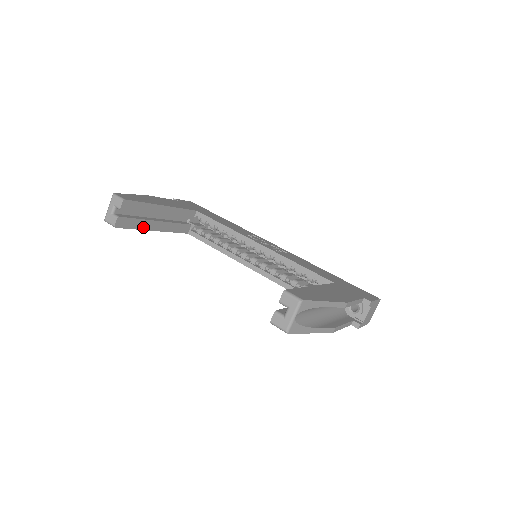
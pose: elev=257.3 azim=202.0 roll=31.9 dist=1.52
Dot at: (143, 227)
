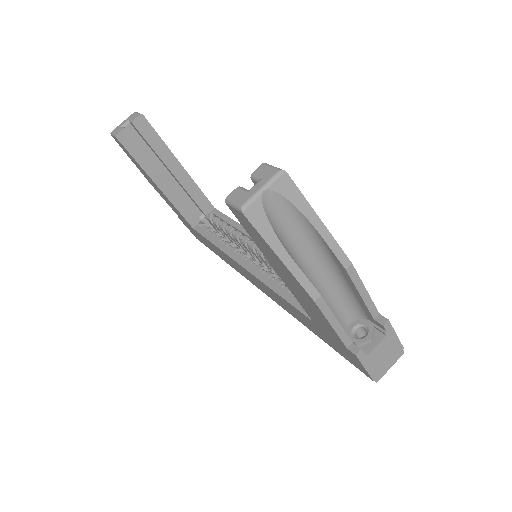
Dot at: (147, 168)
